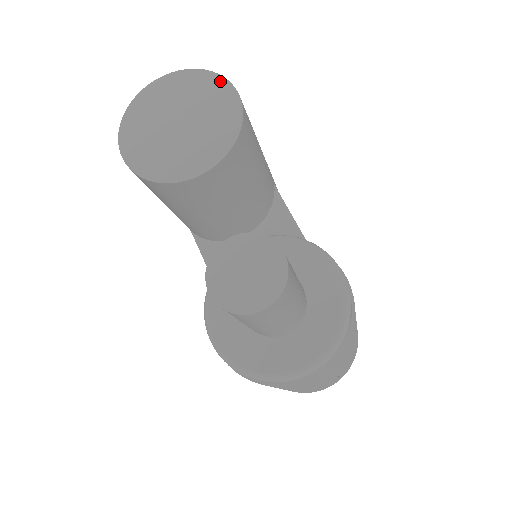
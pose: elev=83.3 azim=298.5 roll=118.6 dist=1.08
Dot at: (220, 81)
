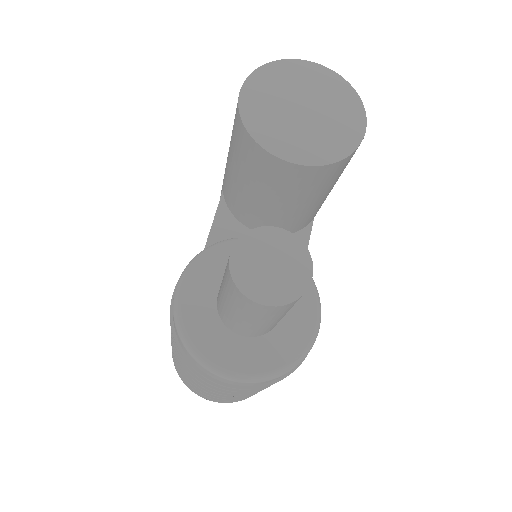
Dot at: (360, 110)
